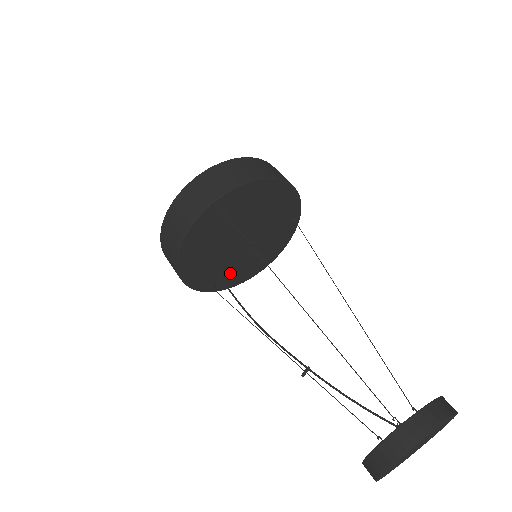
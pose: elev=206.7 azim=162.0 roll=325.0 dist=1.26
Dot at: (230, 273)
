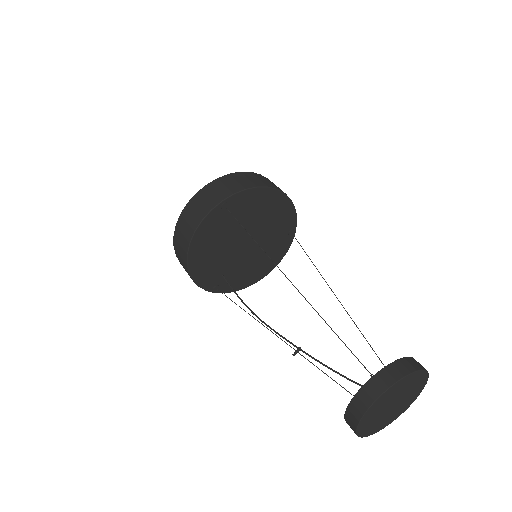
Dot at: (233, 276)
